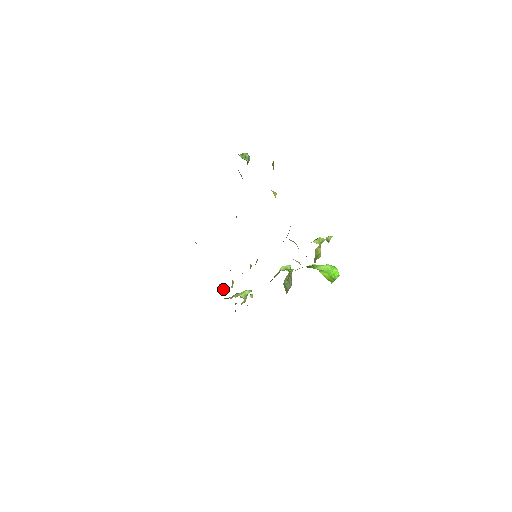
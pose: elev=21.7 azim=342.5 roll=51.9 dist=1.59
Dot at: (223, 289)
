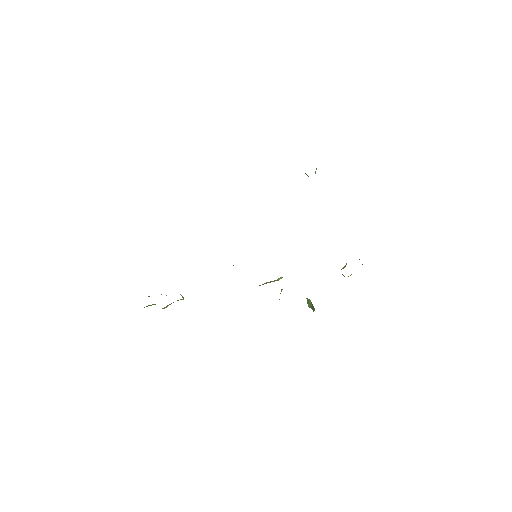
Dot at: occluded
